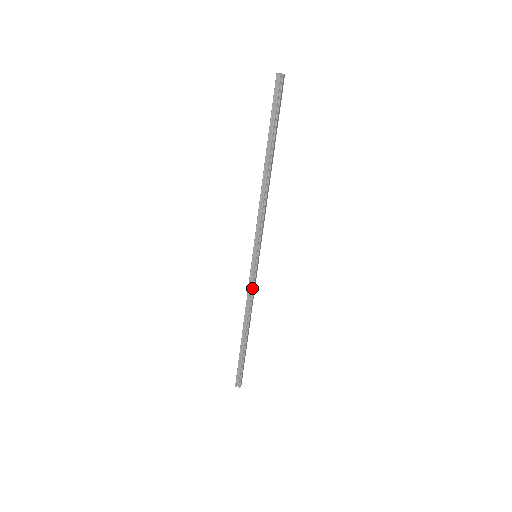
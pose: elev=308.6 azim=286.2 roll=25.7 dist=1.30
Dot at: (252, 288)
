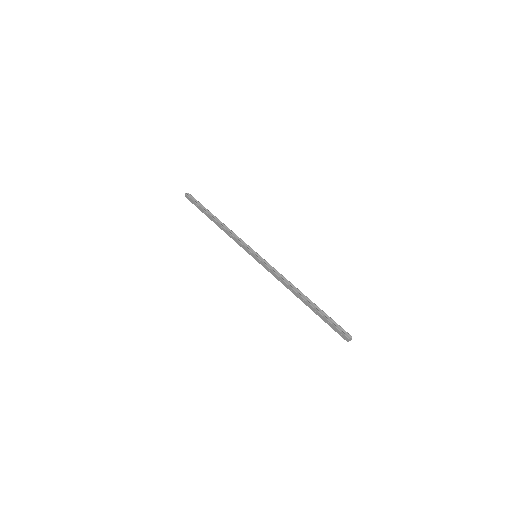
Dot at: (274, 269)
